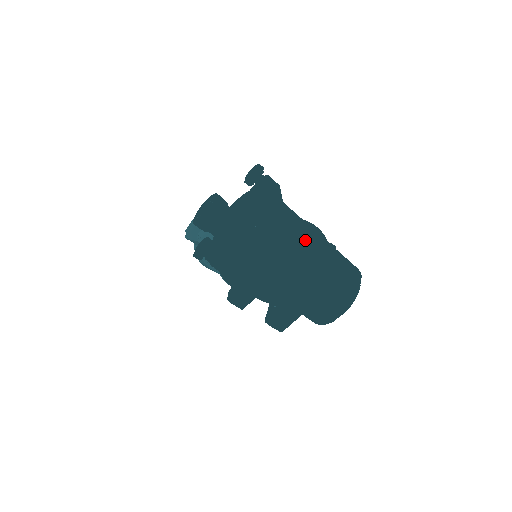
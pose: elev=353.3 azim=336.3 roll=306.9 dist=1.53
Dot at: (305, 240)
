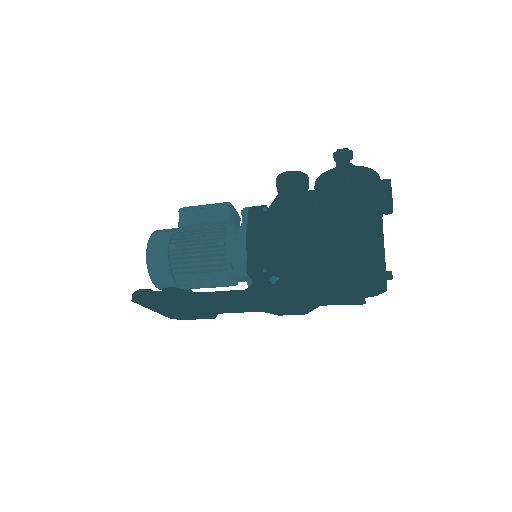
Dot at: occluded
